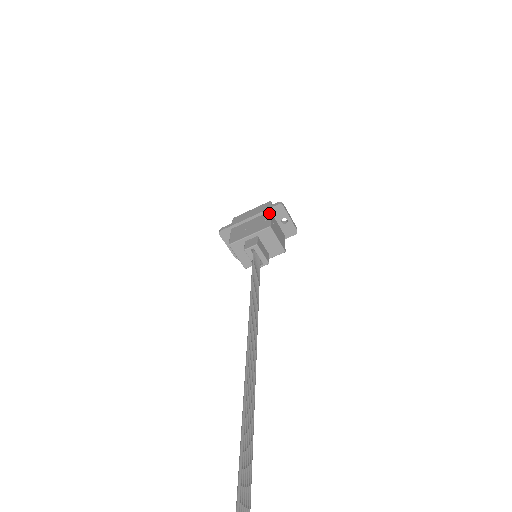
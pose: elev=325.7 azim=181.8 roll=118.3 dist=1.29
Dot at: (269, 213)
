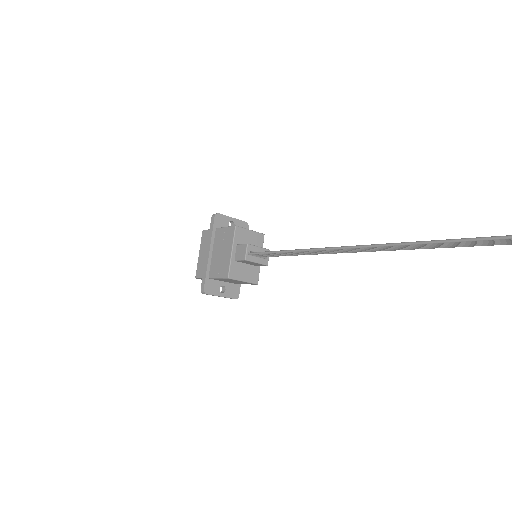
Dot at: (218, 229)
